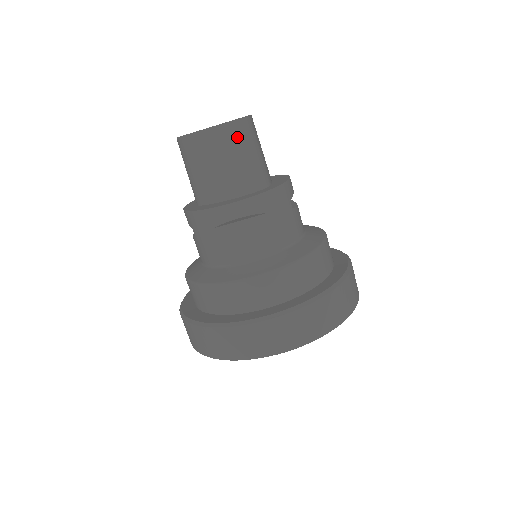
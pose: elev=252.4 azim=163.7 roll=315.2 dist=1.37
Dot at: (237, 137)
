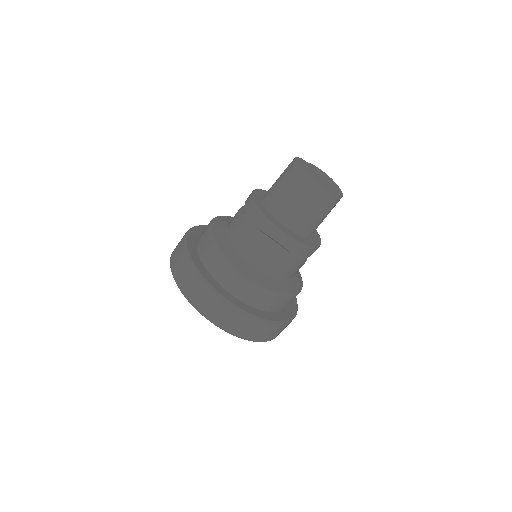
Dot at: (324, 202)
